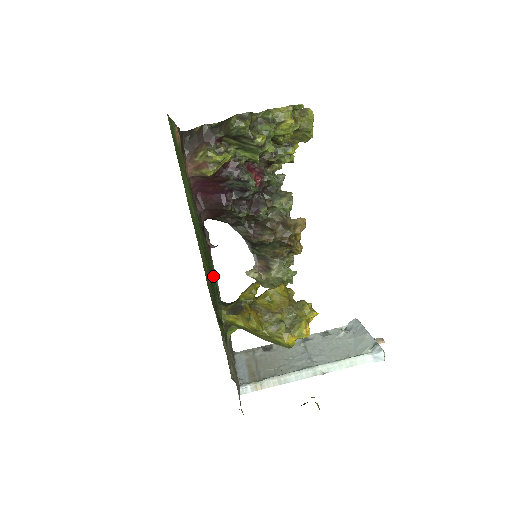
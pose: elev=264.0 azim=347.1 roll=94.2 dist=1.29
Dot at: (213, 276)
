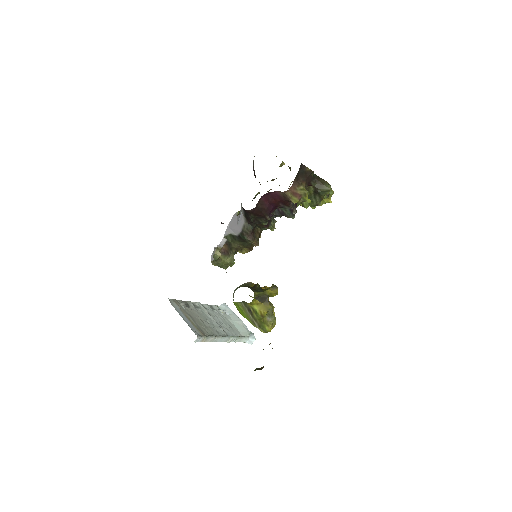
Dot at: occluded
